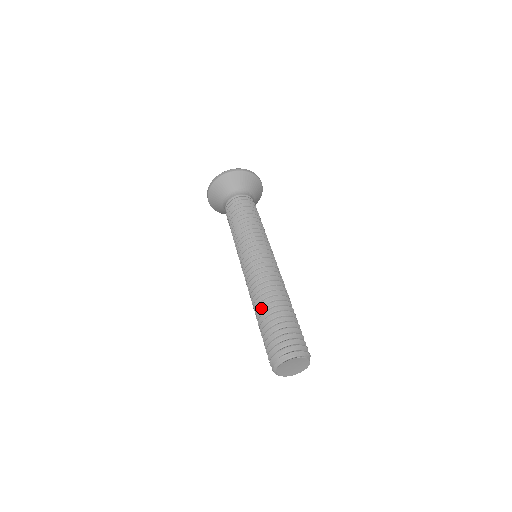
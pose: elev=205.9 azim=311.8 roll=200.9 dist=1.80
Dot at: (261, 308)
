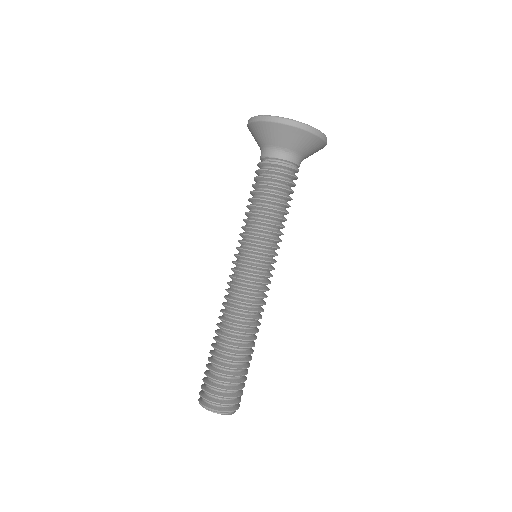
Dot at: (234, 346)
